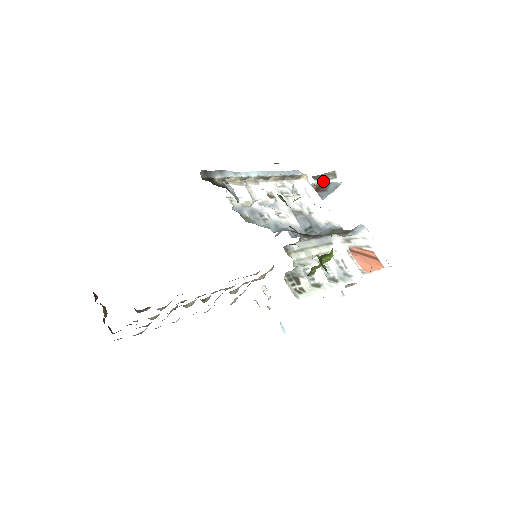
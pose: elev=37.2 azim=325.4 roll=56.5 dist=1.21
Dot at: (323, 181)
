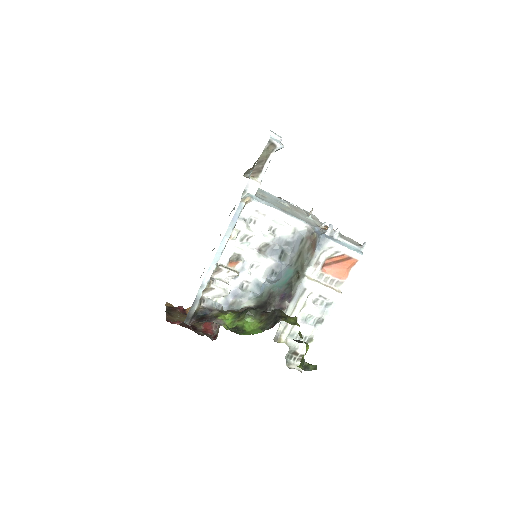
Dot at: (266, 165)
